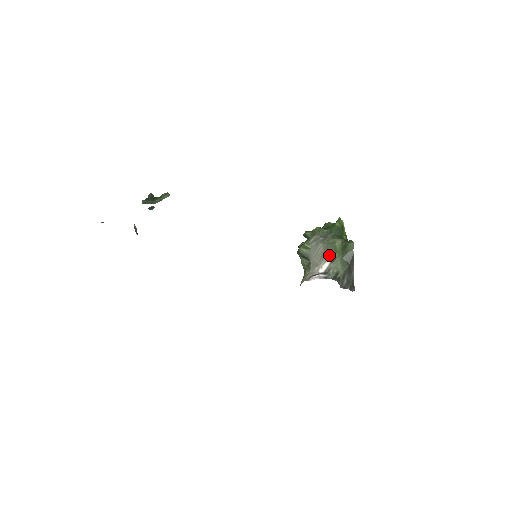
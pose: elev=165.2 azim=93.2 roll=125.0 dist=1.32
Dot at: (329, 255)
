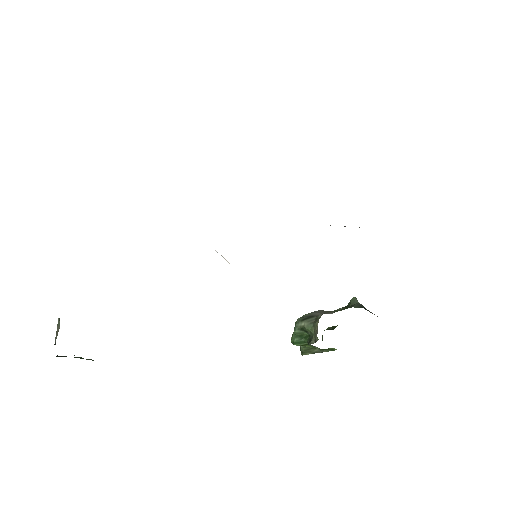
Dot at: occluded
